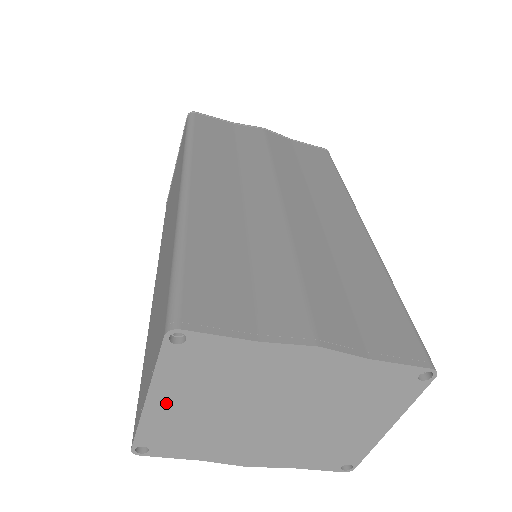
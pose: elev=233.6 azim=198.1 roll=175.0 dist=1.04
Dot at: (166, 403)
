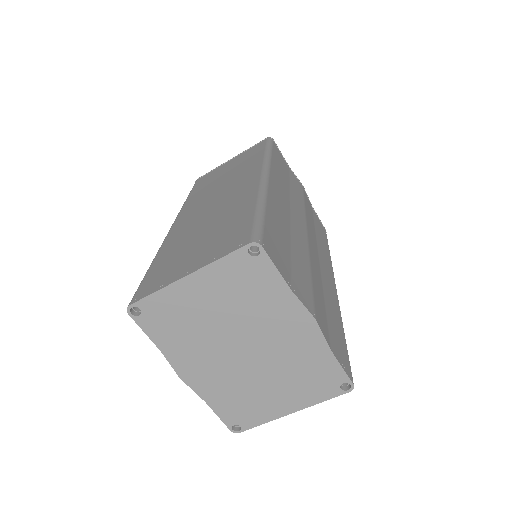
Dot at: (195, 288)
